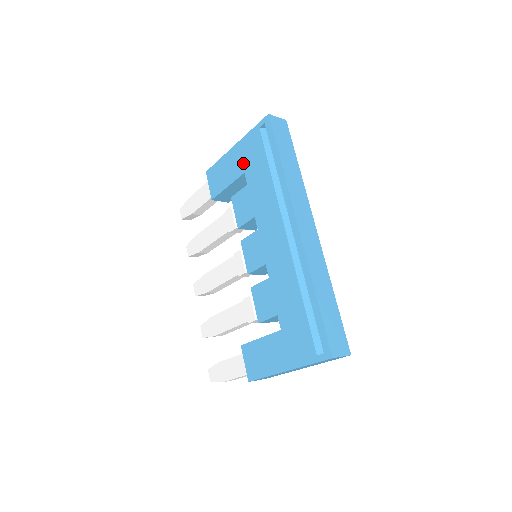
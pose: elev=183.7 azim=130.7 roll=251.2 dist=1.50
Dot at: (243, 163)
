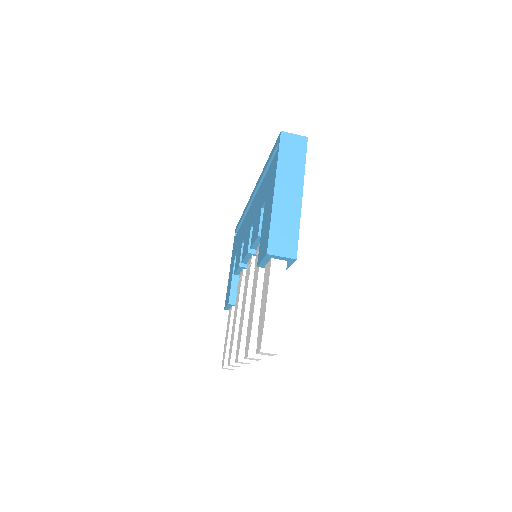
Dot at: occluded
